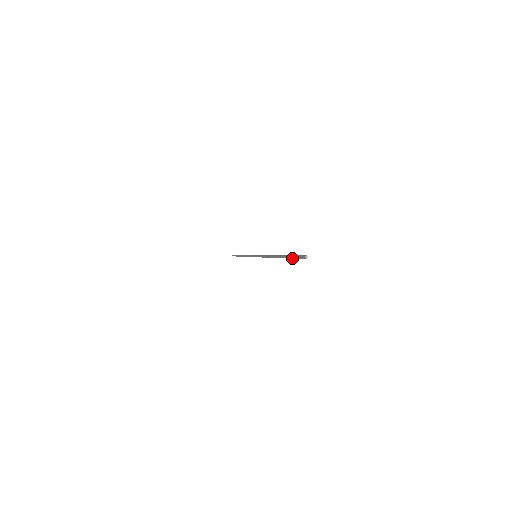
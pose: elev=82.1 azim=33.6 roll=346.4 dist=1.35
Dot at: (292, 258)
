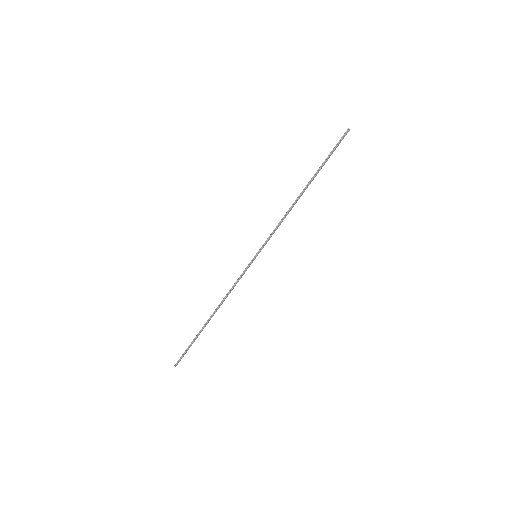
Dot at: (330, 154)
